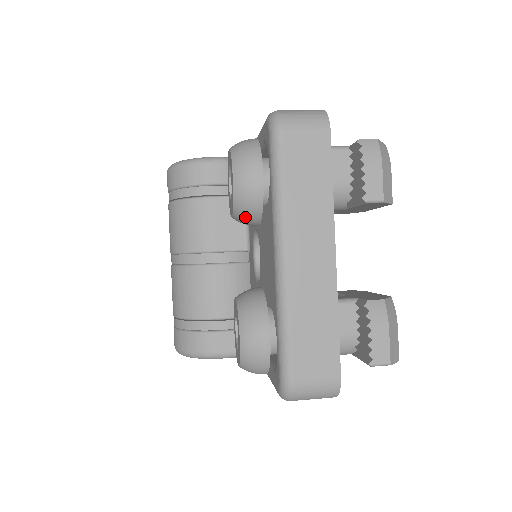
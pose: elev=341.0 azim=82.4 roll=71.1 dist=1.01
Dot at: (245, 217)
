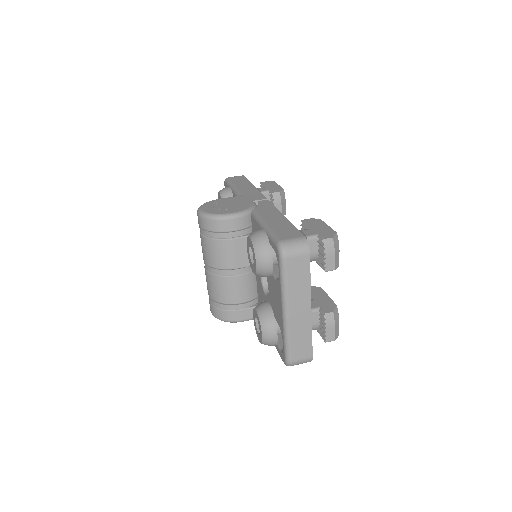
Dot at: (262, 276)
